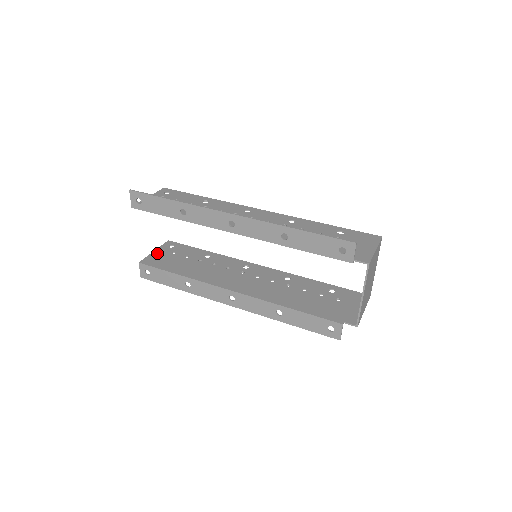
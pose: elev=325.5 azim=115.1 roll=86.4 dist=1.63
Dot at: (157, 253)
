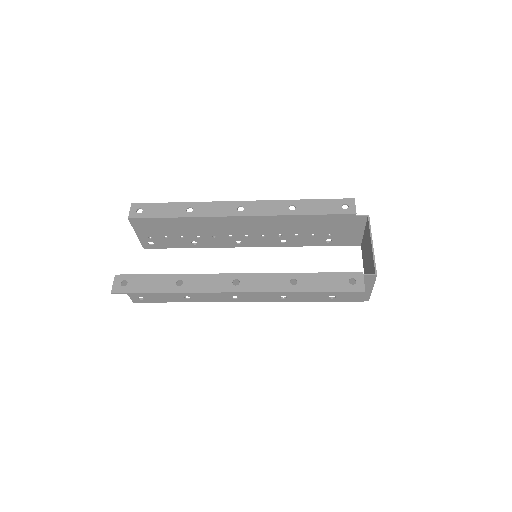
Dot at: occluded
